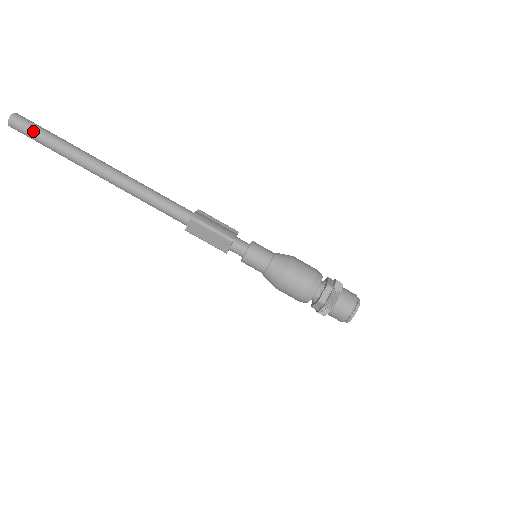
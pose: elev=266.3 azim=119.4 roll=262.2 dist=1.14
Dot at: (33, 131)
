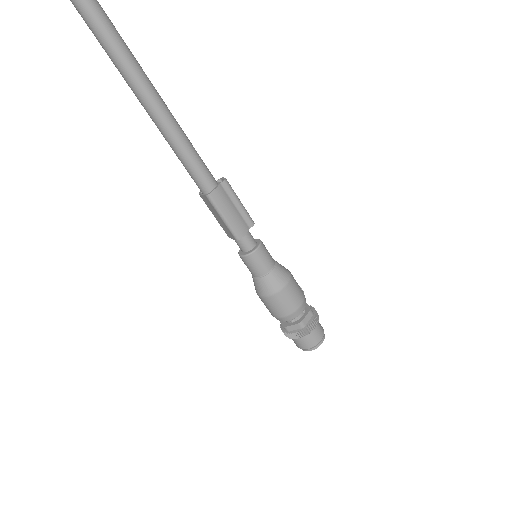
Dot at: out of frame
